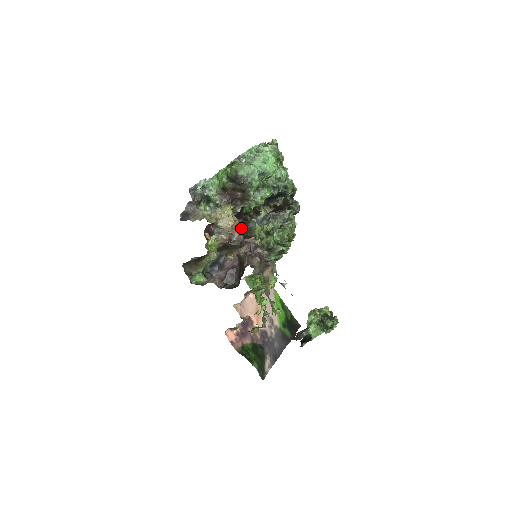
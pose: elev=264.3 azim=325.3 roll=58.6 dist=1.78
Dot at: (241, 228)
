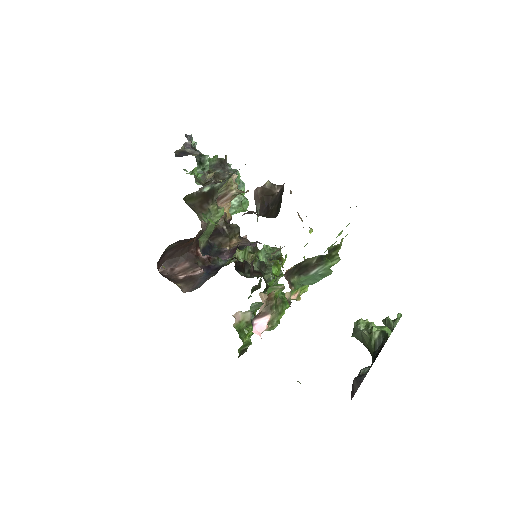
Dot at: (208, 266)
